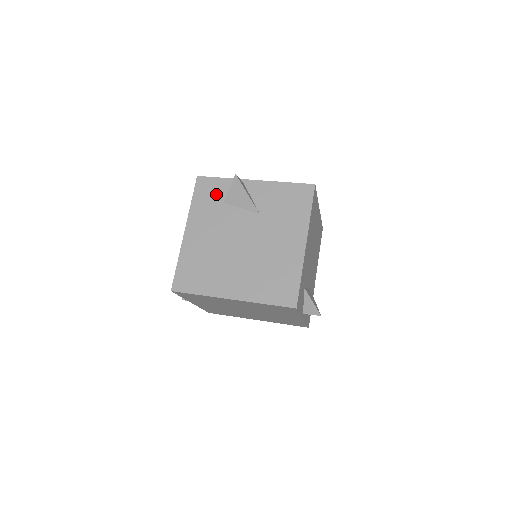
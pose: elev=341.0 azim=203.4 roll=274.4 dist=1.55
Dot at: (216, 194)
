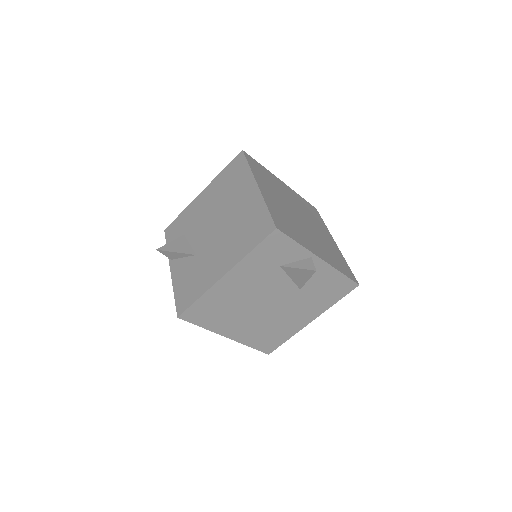
Dot at: (280, 256)
